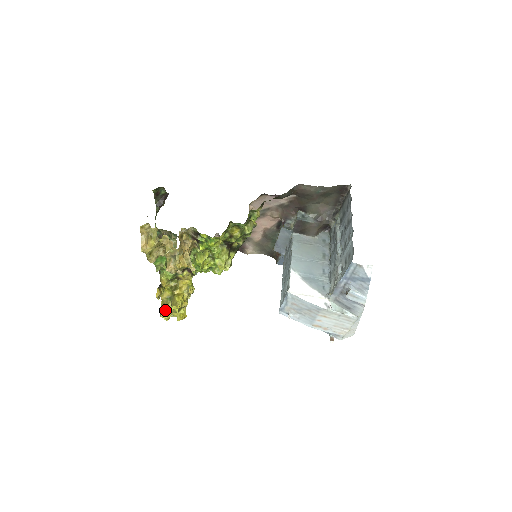
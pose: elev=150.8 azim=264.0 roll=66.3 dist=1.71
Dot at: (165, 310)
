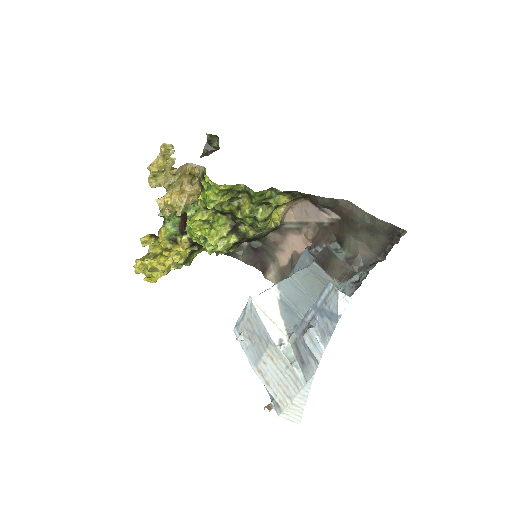
Dot at: occluded
